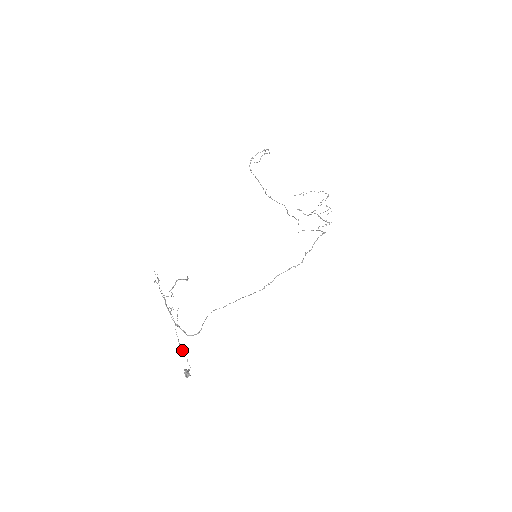
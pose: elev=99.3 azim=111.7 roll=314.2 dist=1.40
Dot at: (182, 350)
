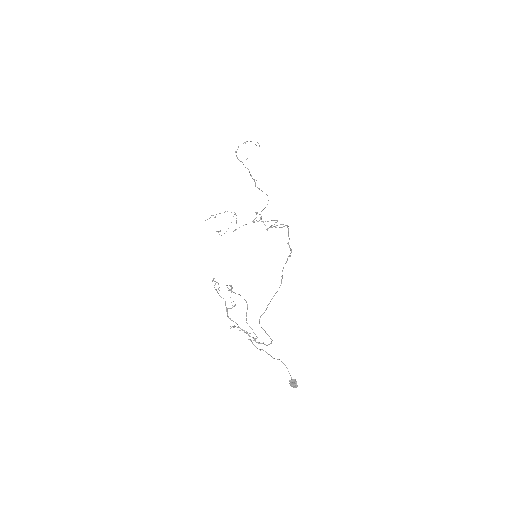
Dot at: (278, 359)
